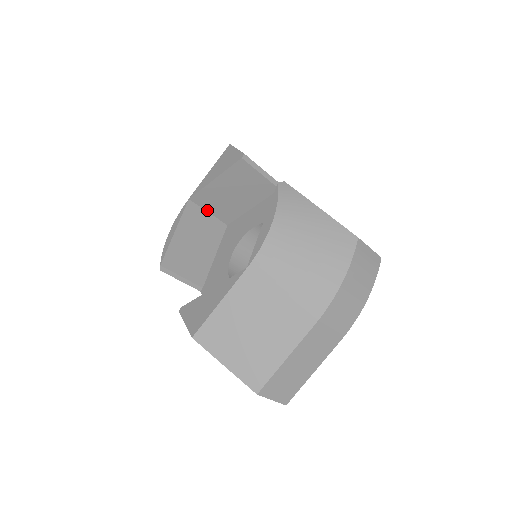
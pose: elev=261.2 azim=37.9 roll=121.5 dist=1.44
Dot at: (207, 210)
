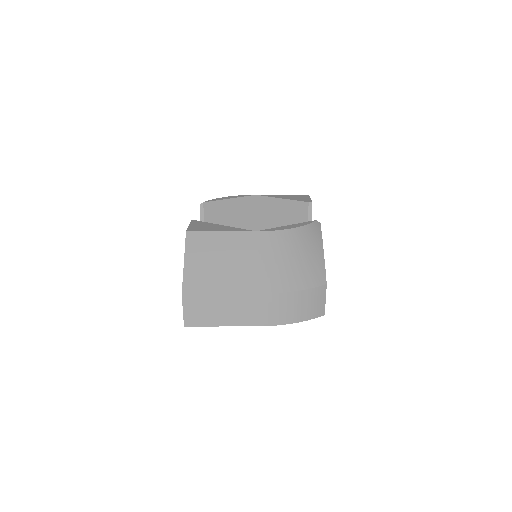
Dot at: (257, 213)
